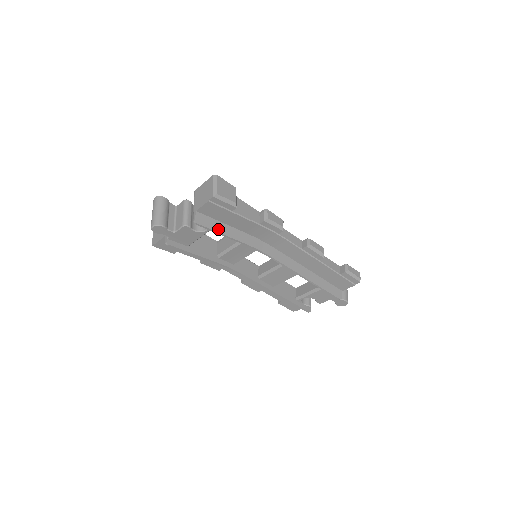
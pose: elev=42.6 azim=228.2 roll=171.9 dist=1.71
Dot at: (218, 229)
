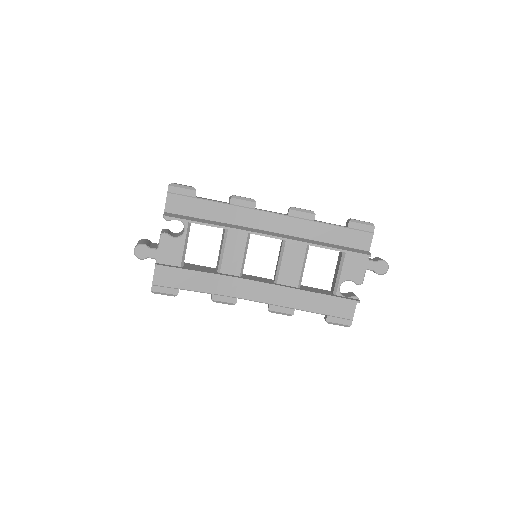
Dot at: (191, 220)
